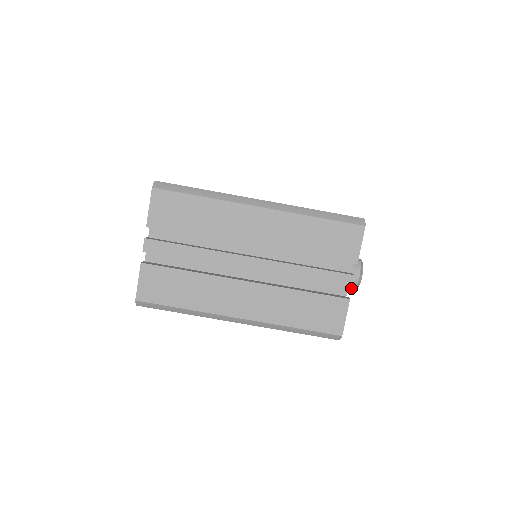
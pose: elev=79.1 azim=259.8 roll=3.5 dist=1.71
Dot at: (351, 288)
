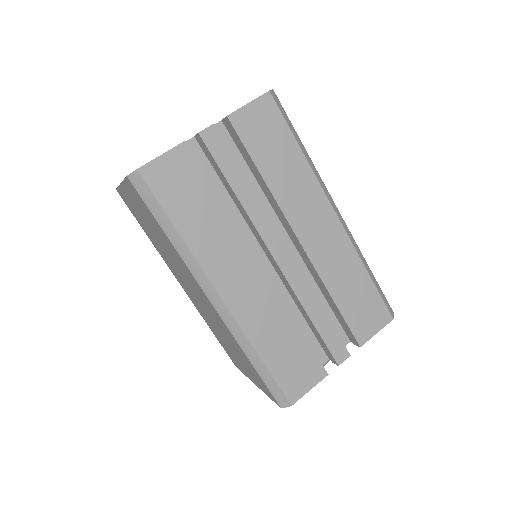
Dot at: occluded
